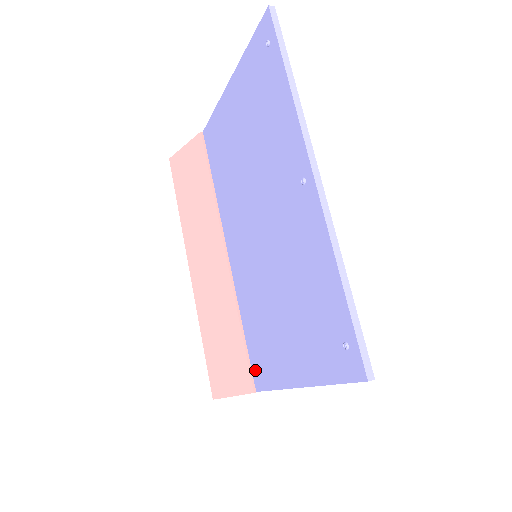
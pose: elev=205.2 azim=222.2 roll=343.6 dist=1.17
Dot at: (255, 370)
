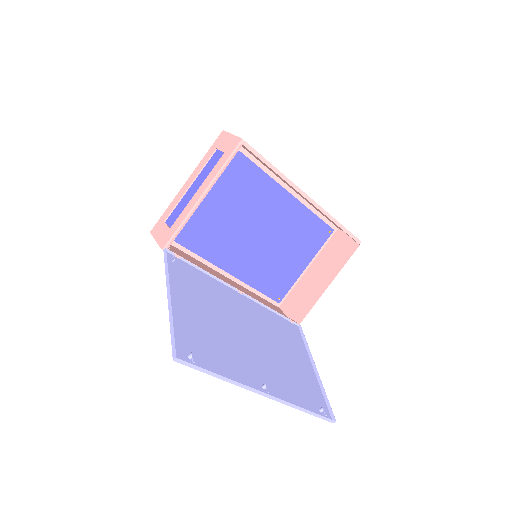
Dot at: (292, 326)
